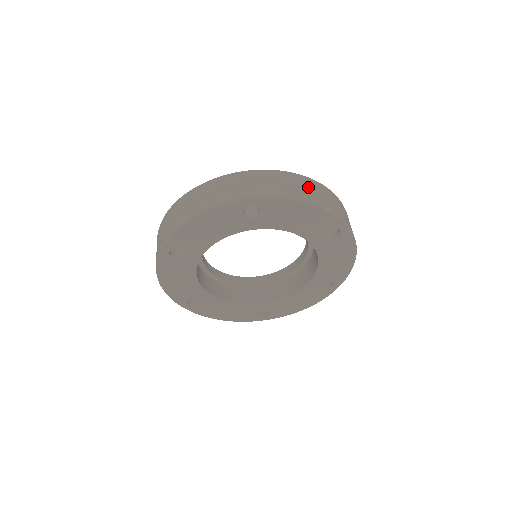
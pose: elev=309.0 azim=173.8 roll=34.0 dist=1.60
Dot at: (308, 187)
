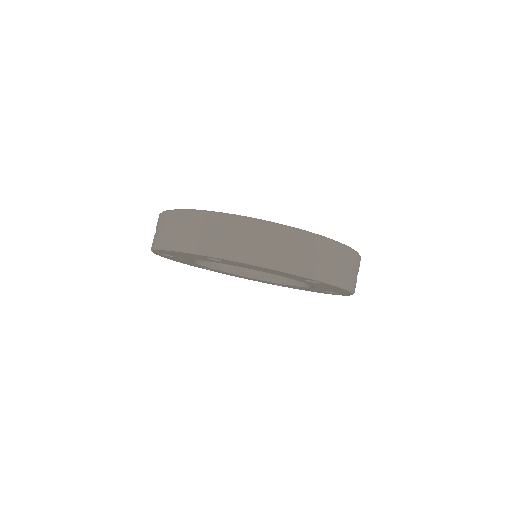
Dot at: (357, 271)
